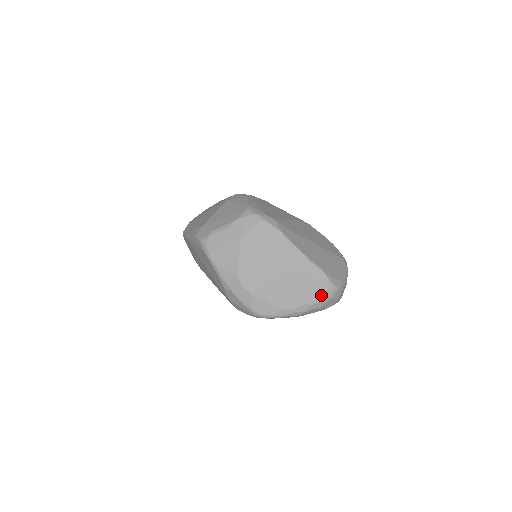
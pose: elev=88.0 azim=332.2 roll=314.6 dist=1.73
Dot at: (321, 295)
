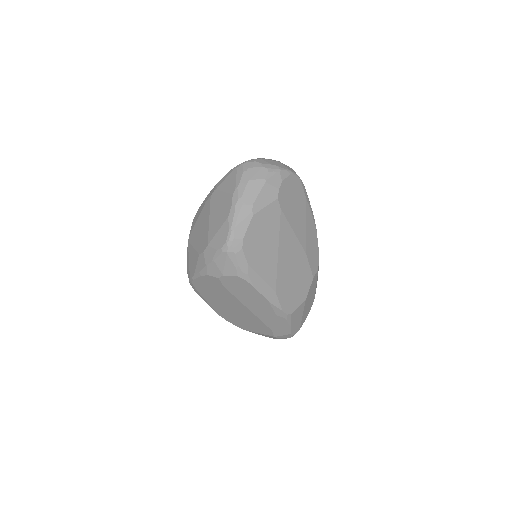
Dot at: (236, 177)
